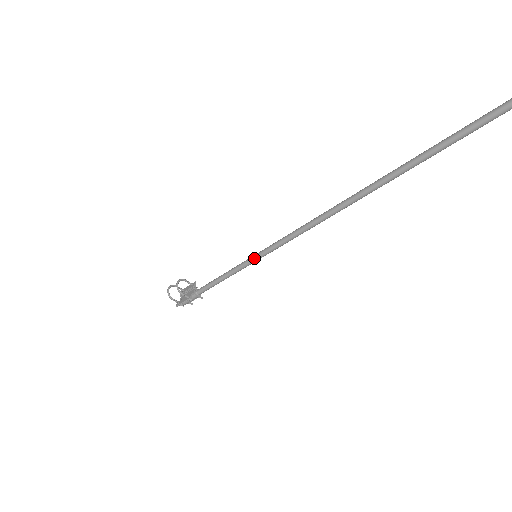
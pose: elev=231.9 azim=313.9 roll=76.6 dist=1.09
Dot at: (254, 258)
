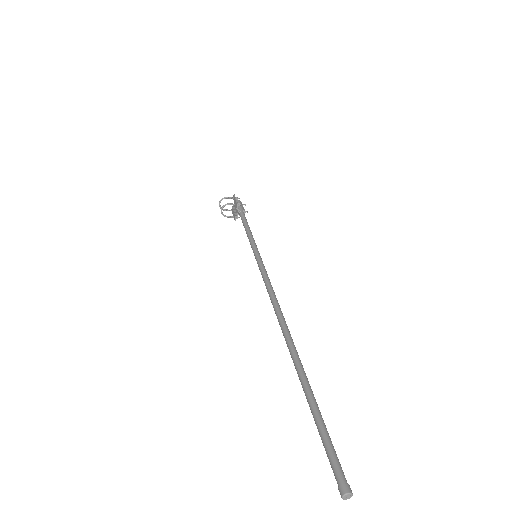
Dot at: (255, 257)
